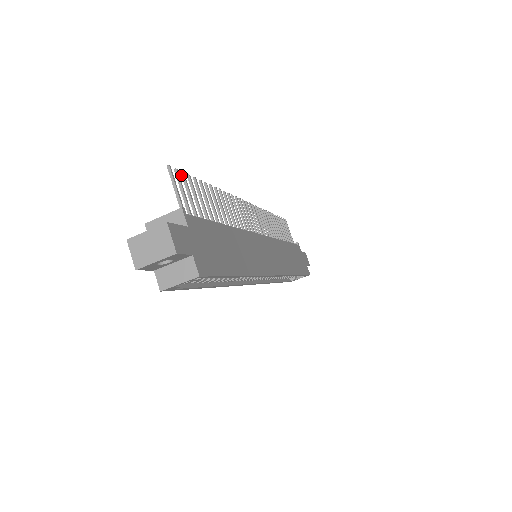
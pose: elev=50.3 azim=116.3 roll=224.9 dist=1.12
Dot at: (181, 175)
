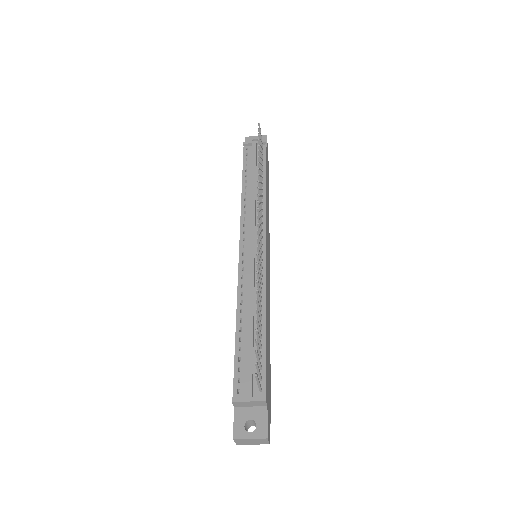
Dot at: (255, 353)
